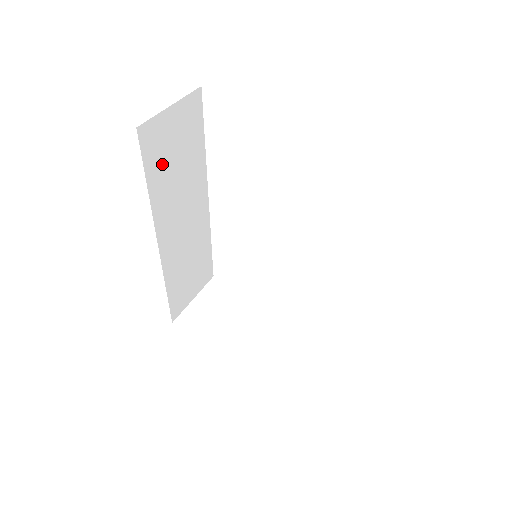
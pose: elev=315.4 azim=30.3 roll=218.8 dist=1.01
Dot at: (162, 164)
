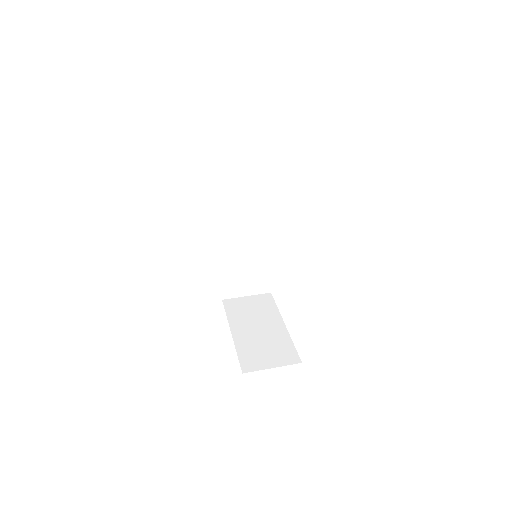
Dot at: (228, 181)
